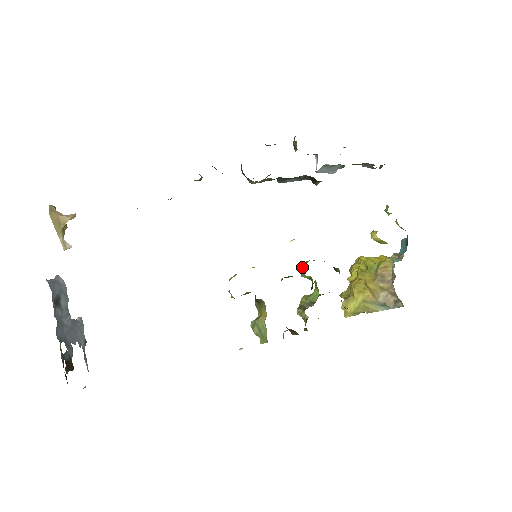
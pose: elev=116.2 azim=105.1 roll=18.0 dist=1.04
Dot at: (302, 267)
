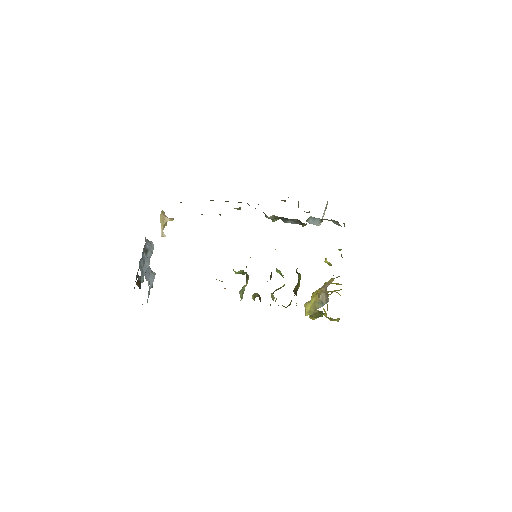
Dot at: occluded
